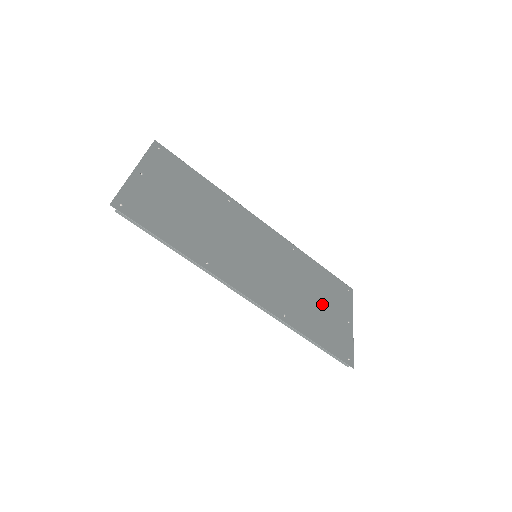
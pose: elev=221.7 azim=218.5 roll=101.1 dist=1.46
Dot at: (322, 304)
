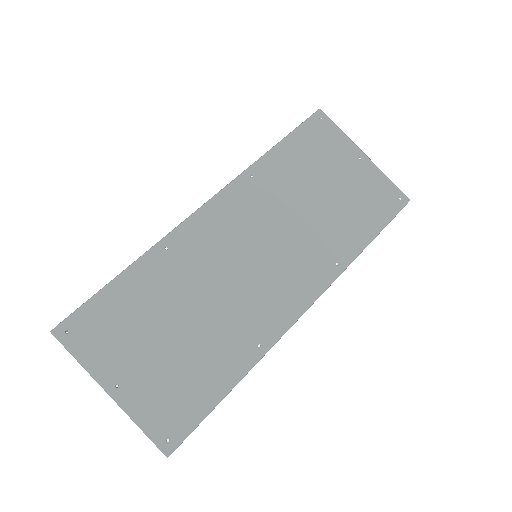
Dot at: (332, 187)
